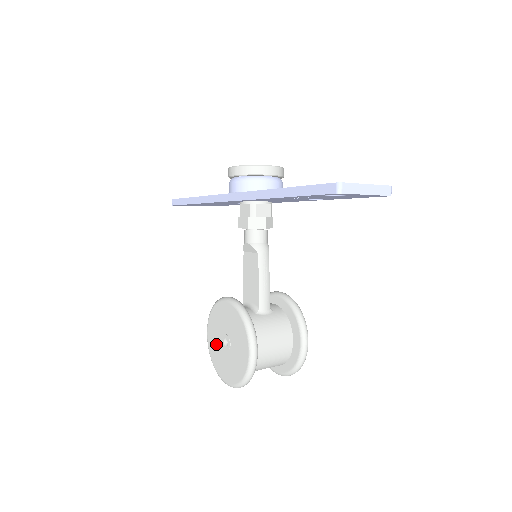
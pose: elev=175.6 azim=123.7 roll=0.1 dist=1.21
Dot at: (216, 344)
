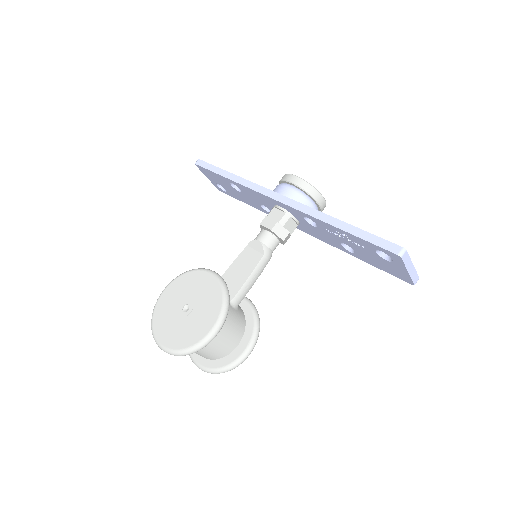
Dot at: (171, 304)
